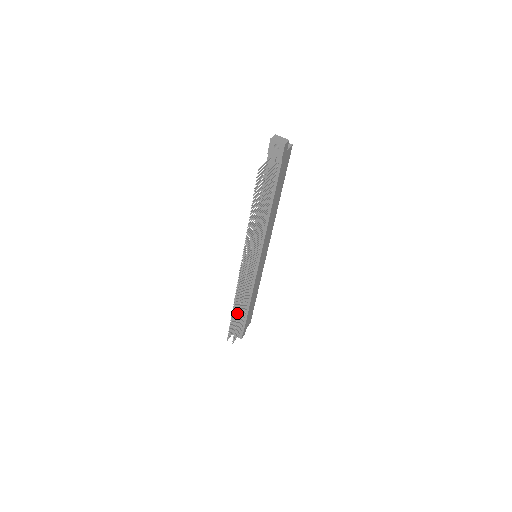
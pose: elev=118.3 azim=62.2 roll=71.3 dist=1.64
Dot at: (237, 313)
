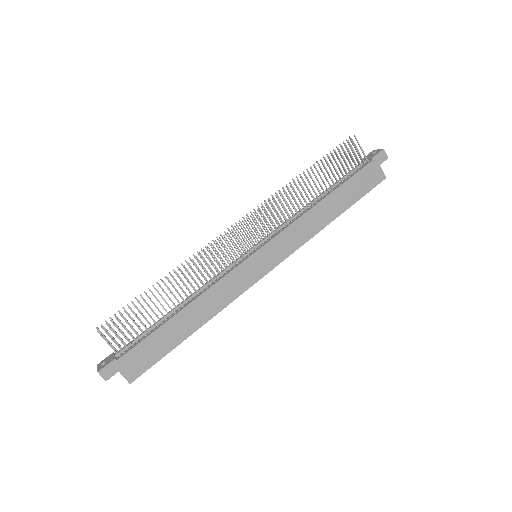
Dot at: occluded
